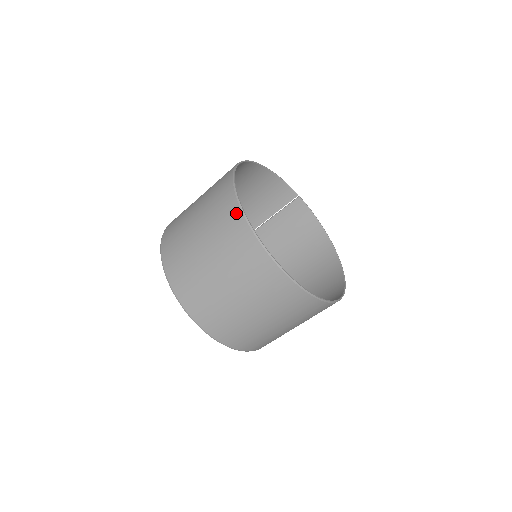
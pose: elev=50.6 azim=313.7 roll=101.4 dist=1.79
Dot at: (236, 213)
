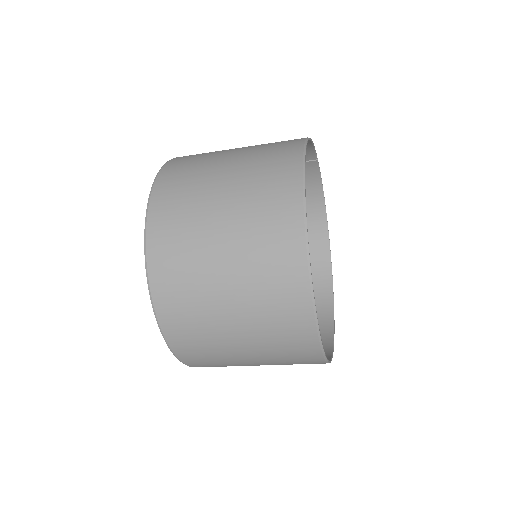
Dot at: (303, 300)
